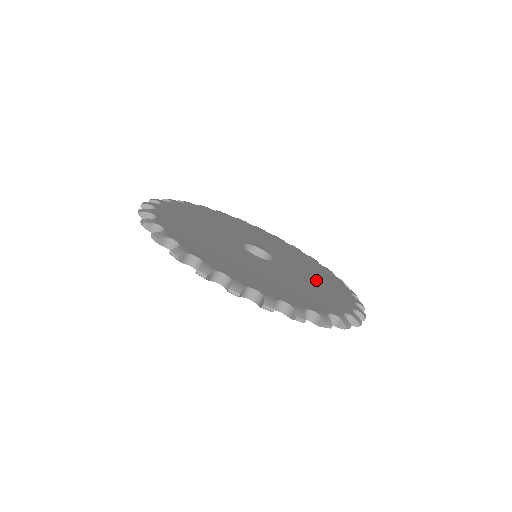
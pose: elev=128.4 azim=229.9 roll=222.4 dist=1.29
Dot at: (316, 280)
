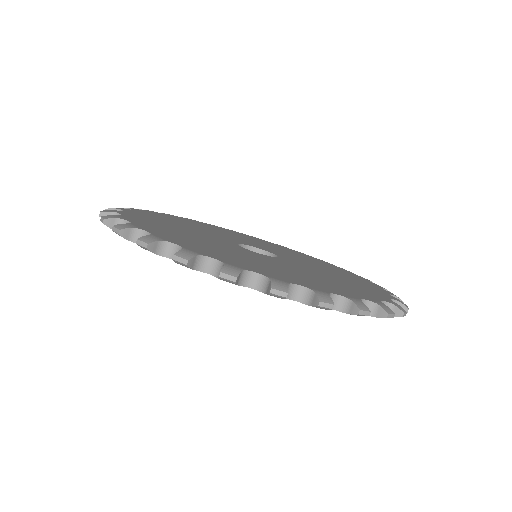
Dot at: (324, 267)
